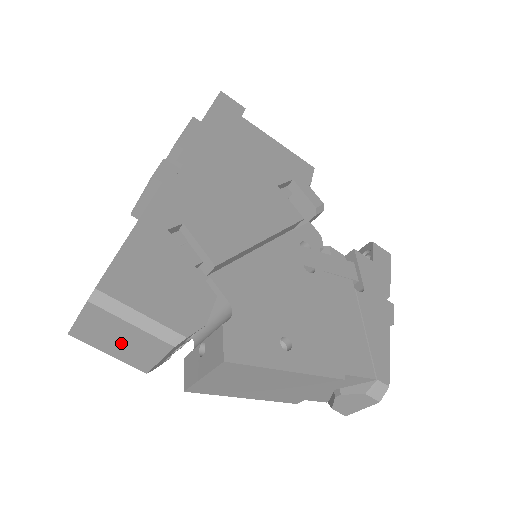
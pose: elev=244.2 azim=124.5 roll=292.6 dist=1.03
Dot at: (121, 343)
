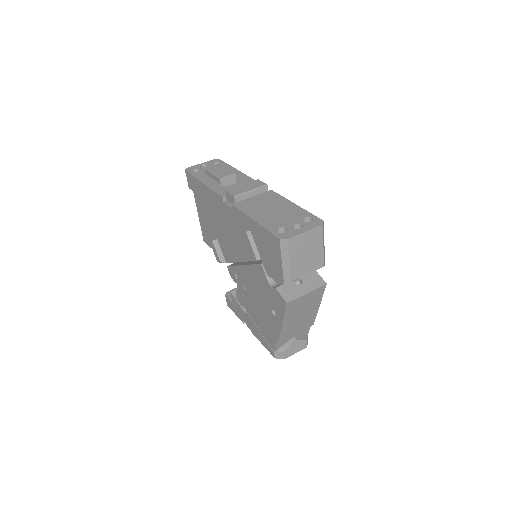
Dot at: (305, 256)
